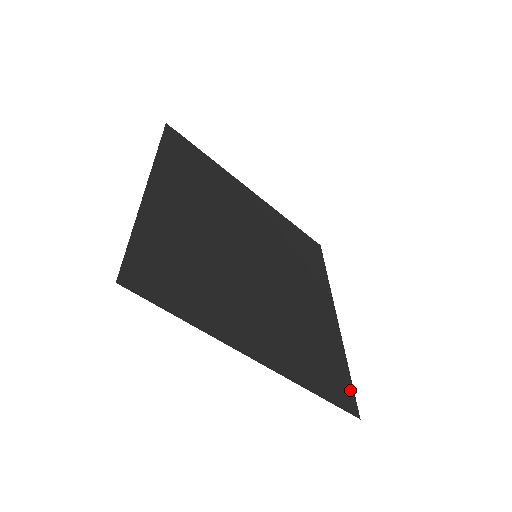
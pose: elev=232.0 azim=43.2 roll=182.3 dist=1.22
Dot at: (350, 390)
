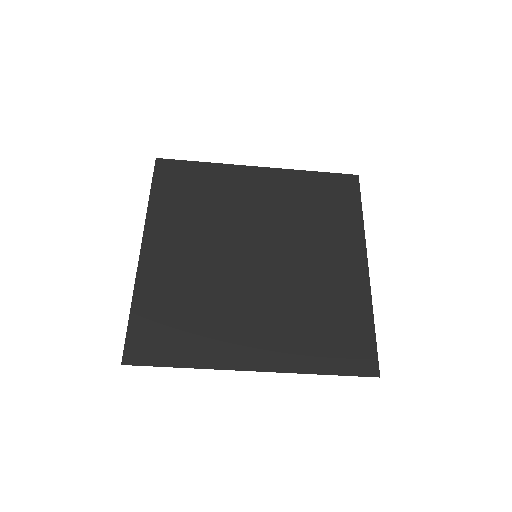
Dot at: (363, 356)
